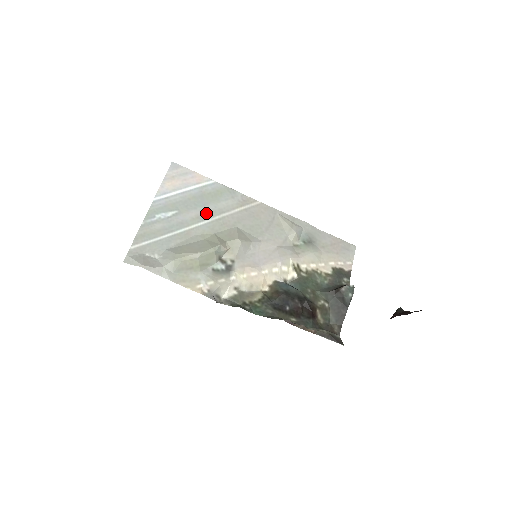
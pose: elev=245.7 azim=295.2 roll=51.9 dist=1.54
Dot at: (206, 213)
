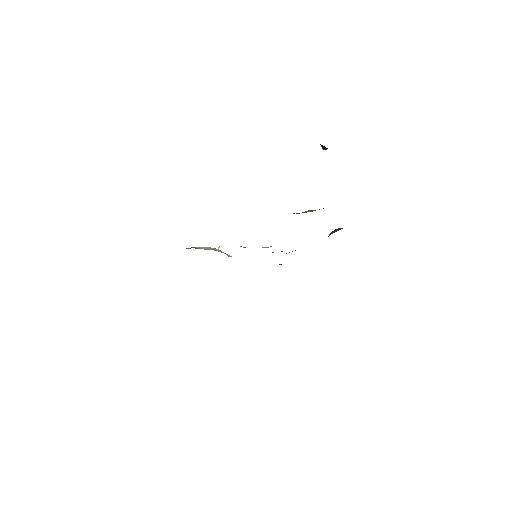
Dot at: occluded
